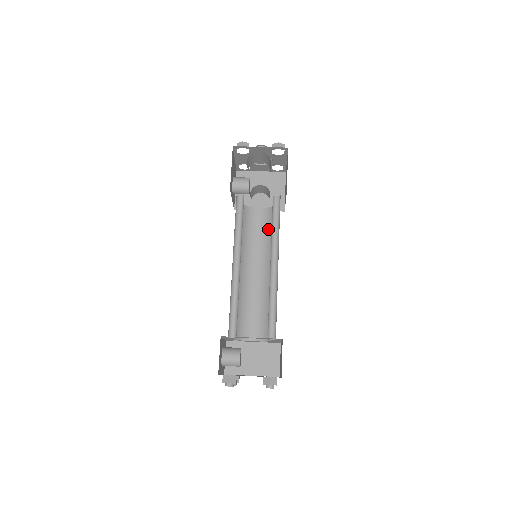
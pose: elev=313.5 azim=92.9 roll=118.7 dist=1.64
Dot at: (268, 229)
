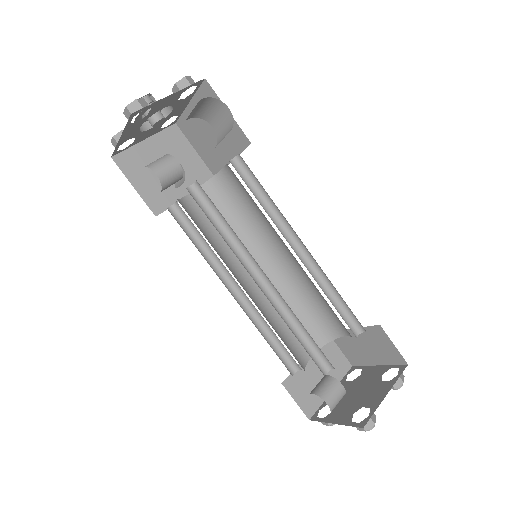
Dot at: (226, 213)
